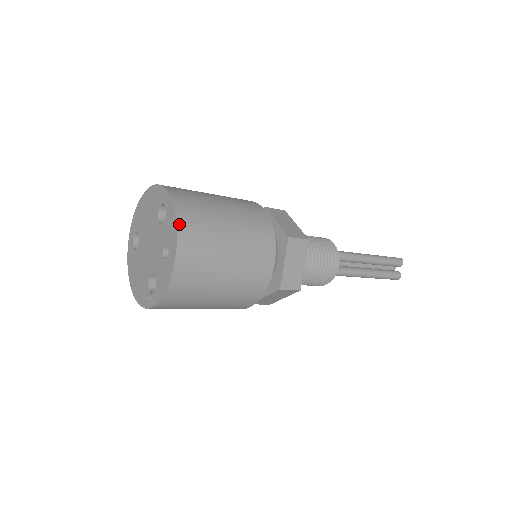
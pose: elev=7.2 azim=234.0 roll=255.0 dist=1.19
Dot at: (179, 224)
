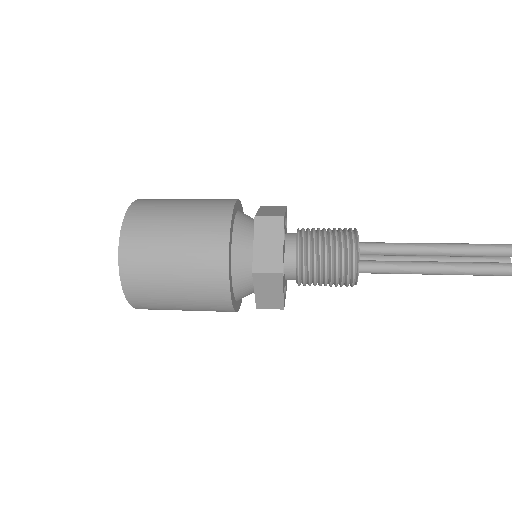
Dot at: (127, 215)
